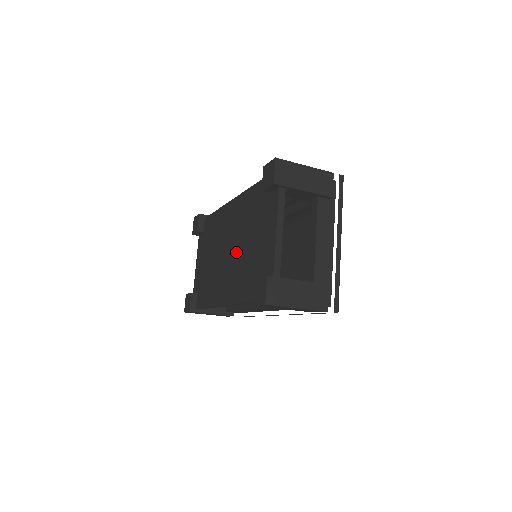
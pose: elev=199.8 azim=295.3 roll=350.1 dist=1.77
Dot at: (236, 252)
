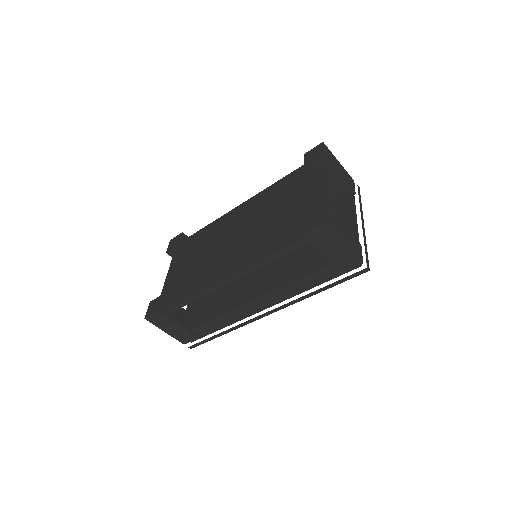
Dot at: (253, 229)
